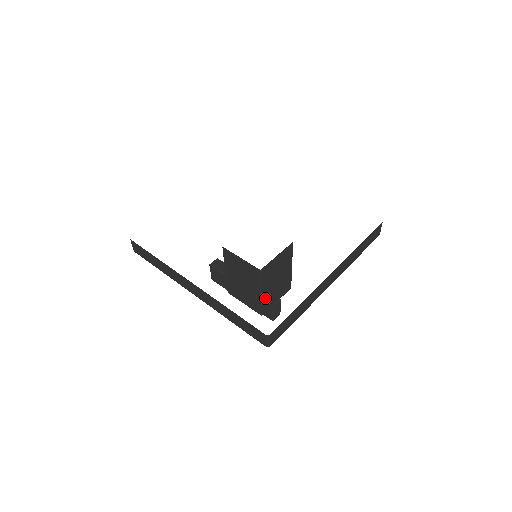
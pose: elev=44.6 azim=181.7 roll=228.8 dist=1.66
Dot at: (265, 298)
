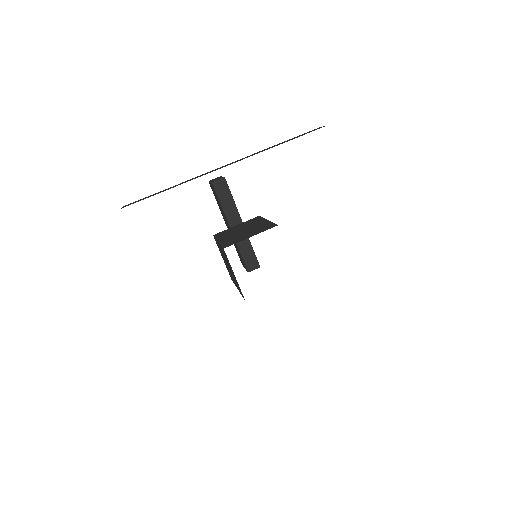
Dot at: occluded
